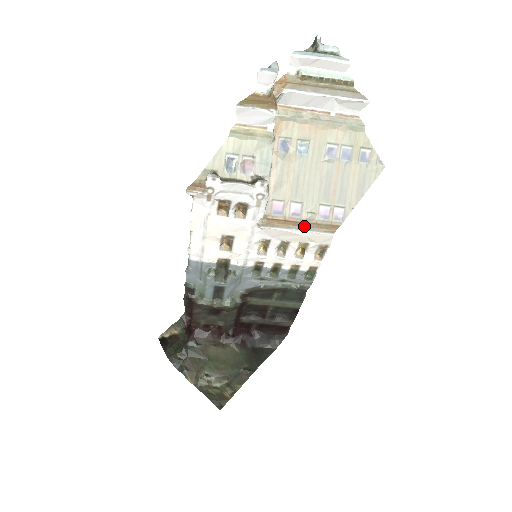
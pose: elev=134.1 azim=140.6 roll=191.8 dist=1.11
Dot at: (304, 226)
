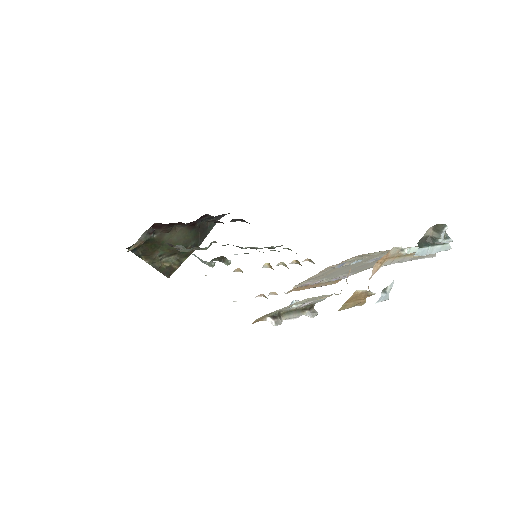
Dot at: (317, 286)
